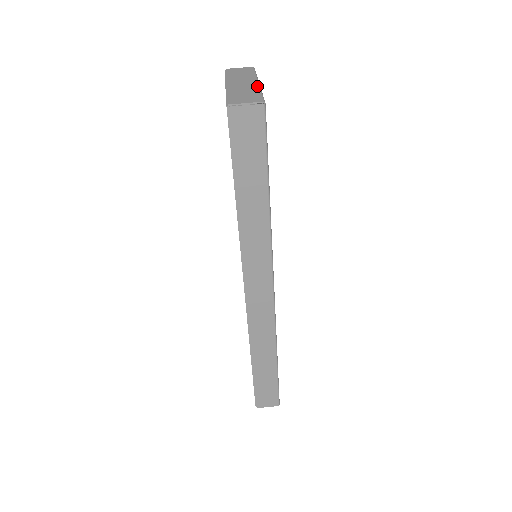
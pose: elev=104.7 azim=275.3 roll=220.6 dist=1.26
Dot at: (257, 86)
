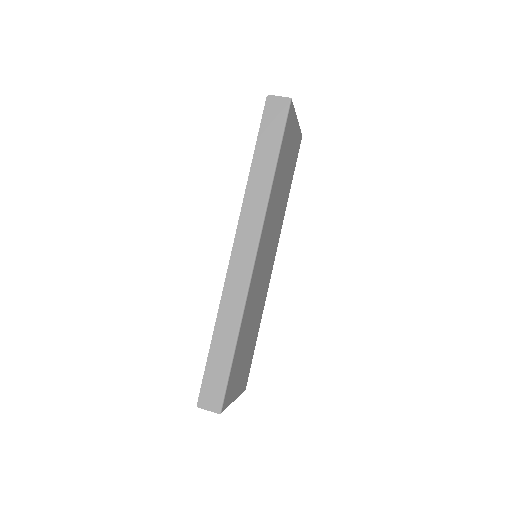
Dot at: occluded
